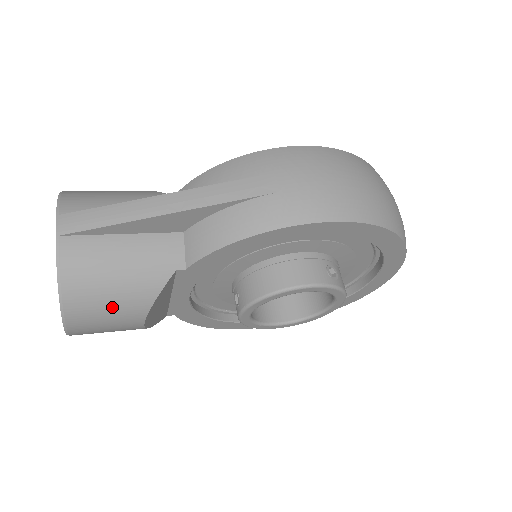
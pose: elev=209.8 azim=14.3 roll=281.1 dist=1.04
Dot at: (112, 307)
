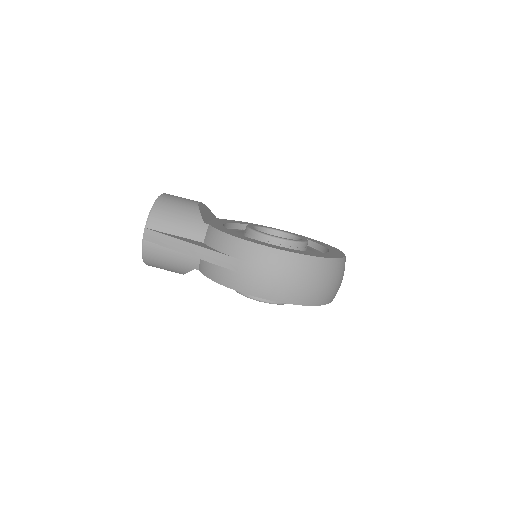
Dot at: (166, 269)
